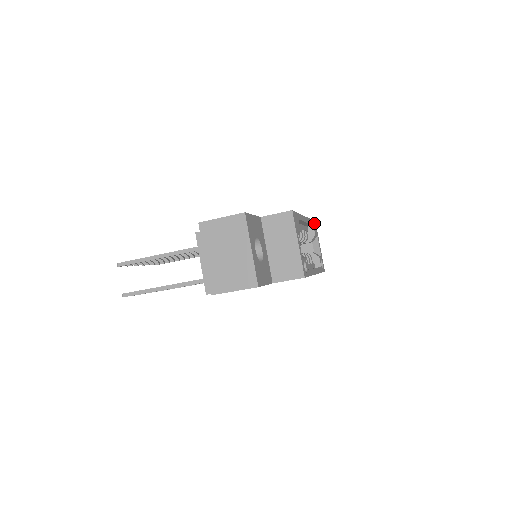
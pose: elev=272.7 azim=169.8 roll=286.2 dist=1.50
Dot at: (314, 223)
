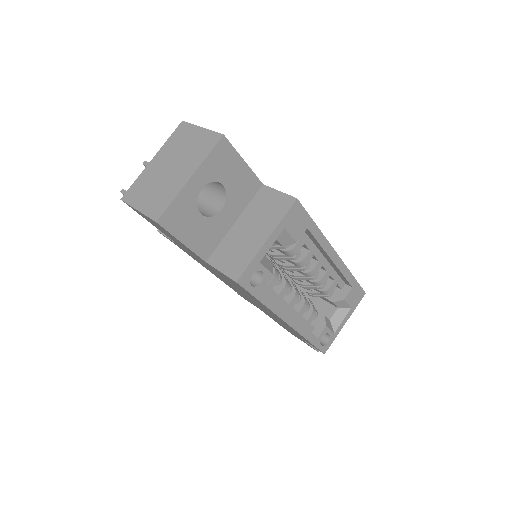
Dot at: (359, 290)
